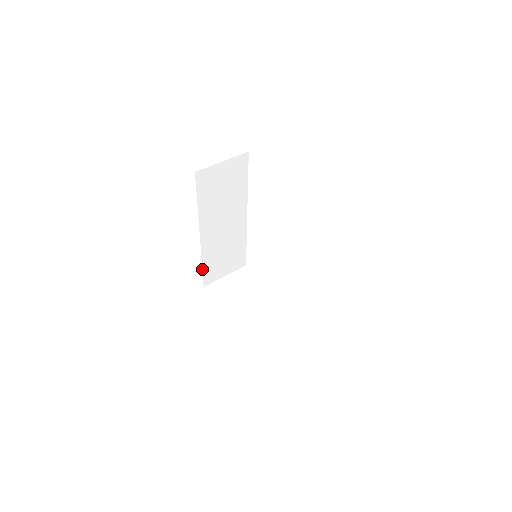
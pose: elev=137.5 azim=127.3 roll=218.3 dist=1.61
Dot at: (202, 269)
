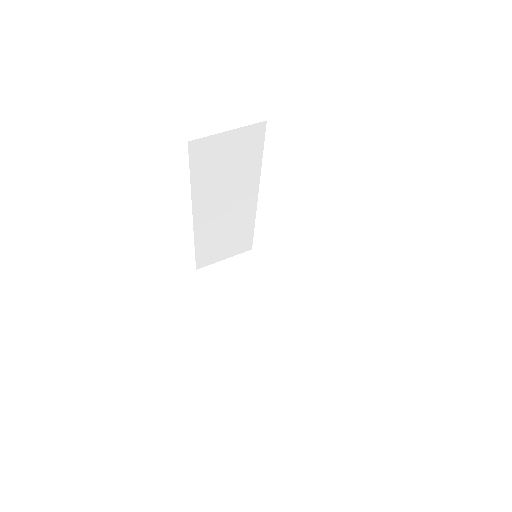
Dot at: (195, 251)
